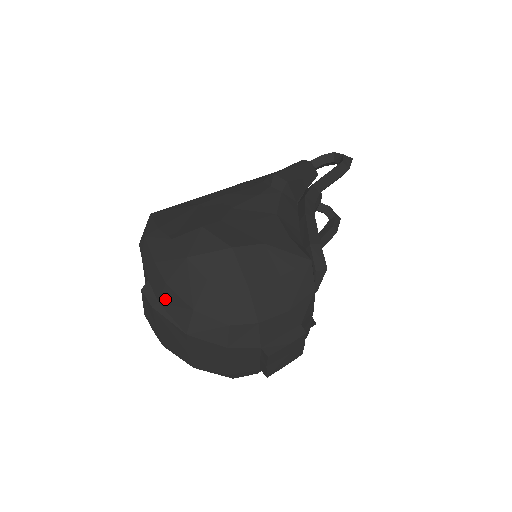
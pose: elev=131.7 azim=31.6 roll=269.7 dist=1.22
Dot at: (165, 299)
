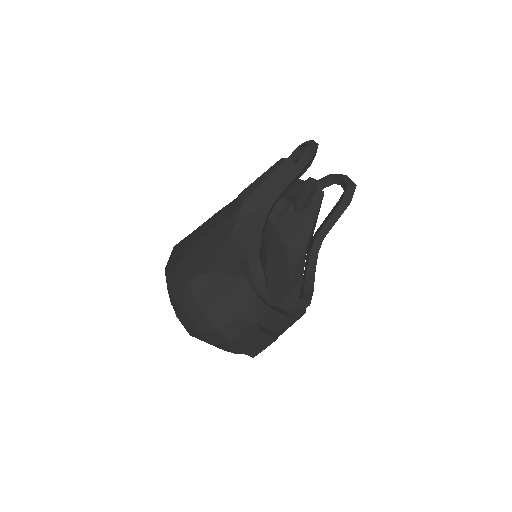
Dot at: occluded
